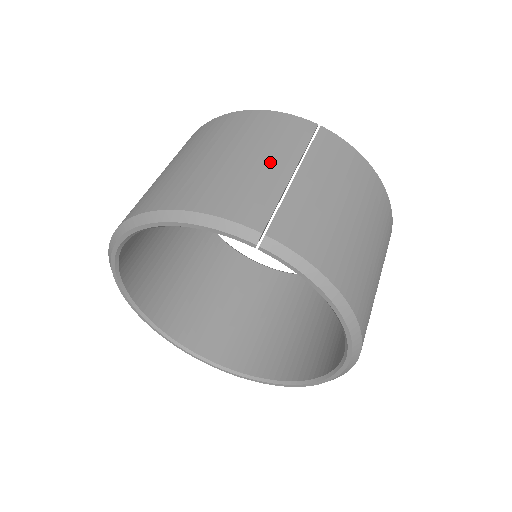
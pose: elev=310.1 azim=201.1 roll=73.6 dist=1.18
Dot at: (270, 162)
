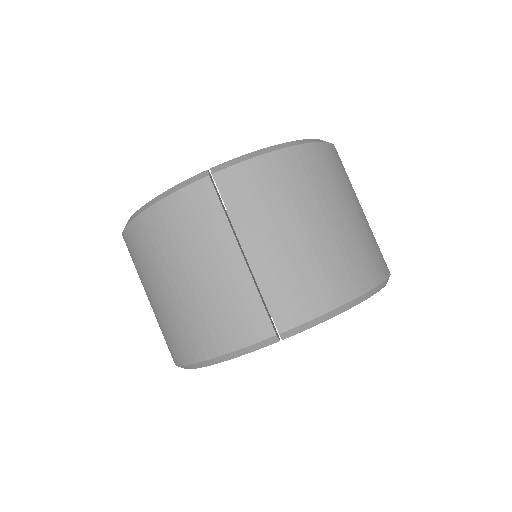
Dot at: (220, 264)
